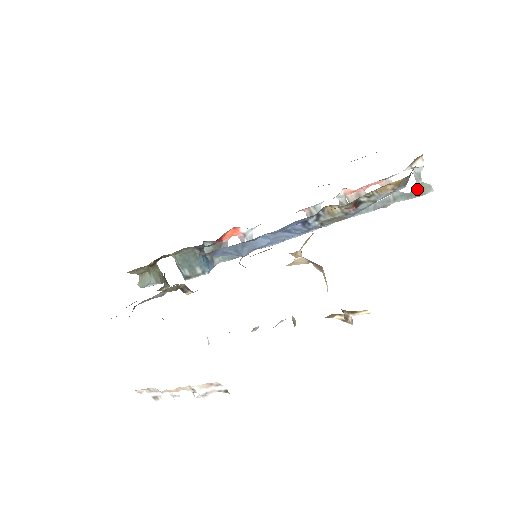
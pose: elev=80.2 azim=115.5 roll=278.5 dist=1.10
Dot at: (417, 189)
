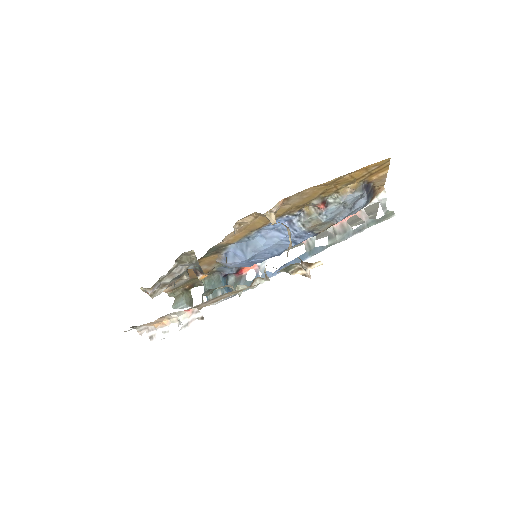
Dot at: (384, 215)
